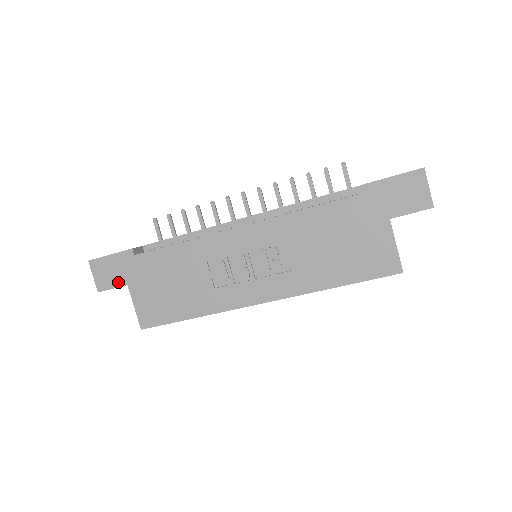
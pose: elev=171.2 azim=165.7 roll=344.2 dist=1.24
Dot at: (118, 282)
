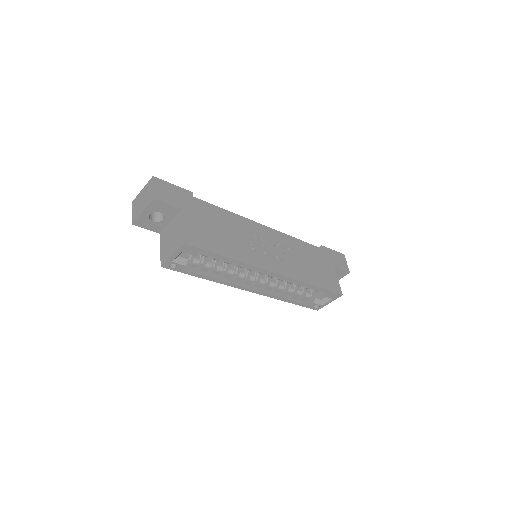
Dot at: (175, 203)
